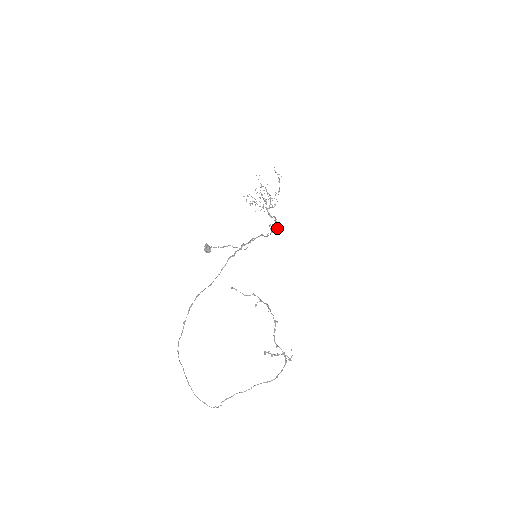
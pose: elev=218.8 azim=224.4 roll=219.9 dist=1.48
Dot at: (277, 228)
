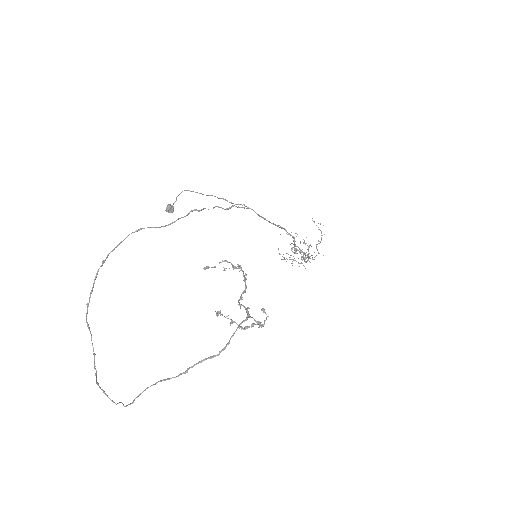
Dot at: occluded
